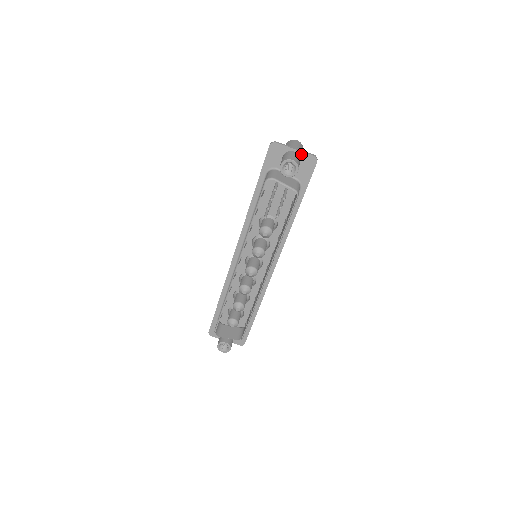
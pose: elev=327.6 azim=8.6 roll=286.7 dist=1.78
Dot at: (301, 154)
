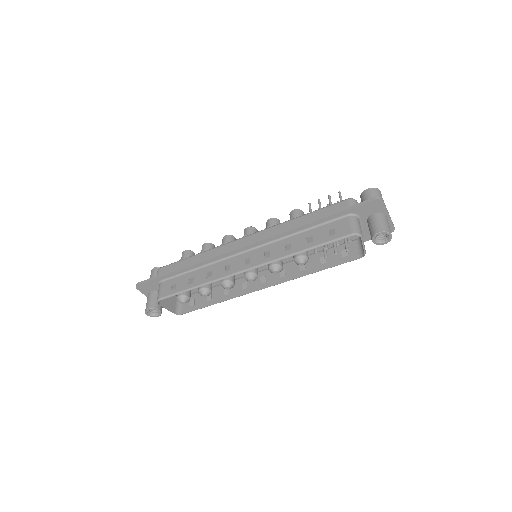
Dot at: (388, 221)
